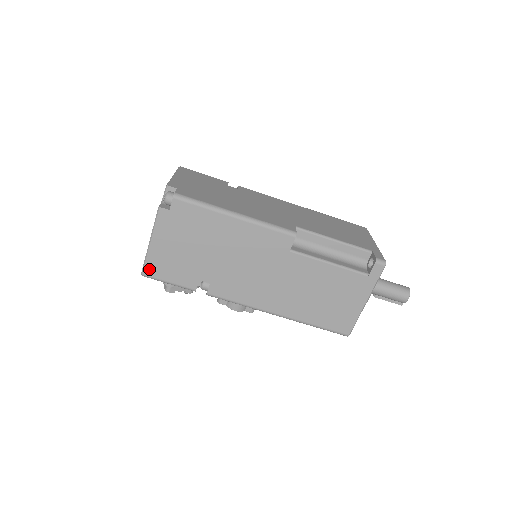
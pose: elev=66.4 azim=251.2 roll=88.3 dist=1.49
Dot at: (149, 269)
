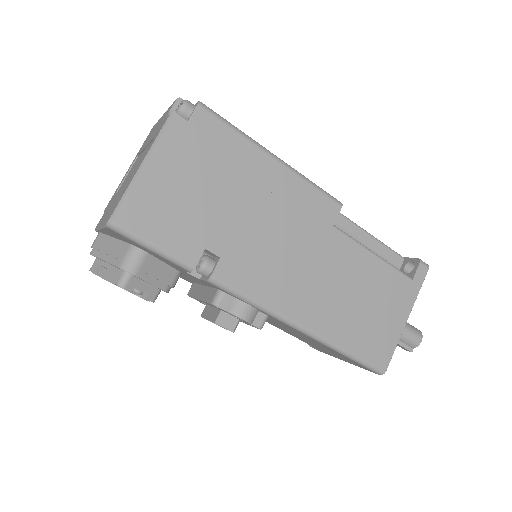
Dot at: (126, 214)
